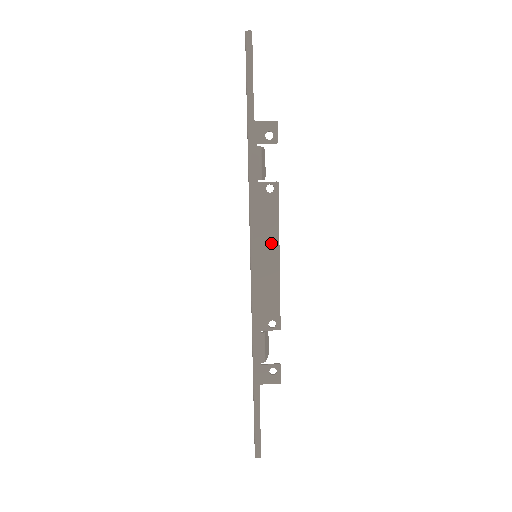
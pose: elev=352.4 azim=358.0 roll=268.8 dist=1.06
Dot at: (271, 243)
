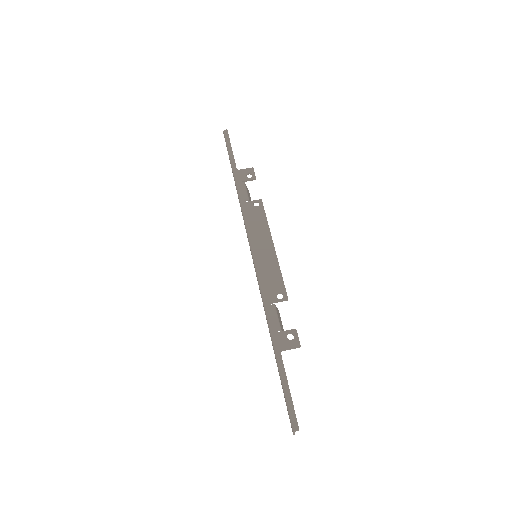
Dot at: (265, 237)
